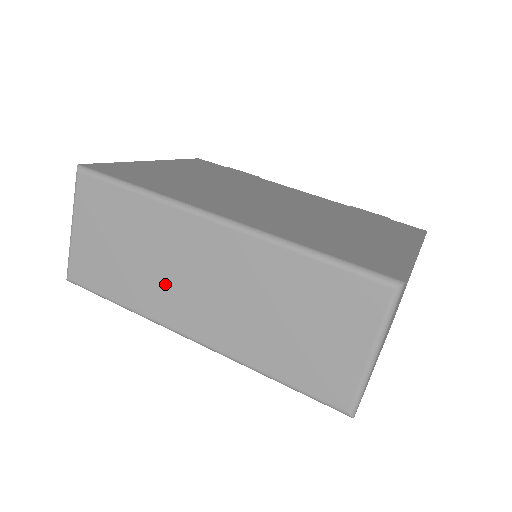
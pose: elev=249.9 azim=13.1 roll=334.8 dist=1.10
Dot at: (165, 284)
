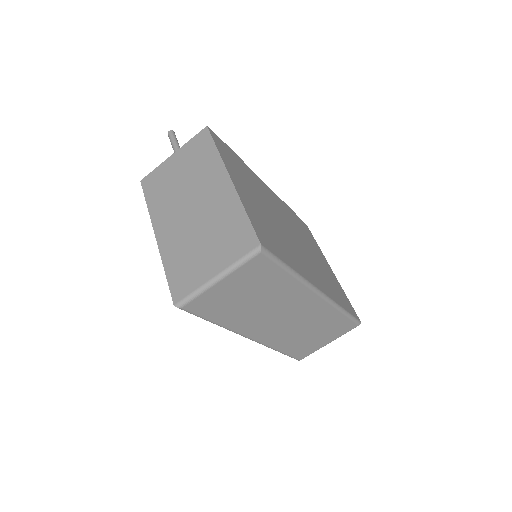
Dot at: (262, 317)
